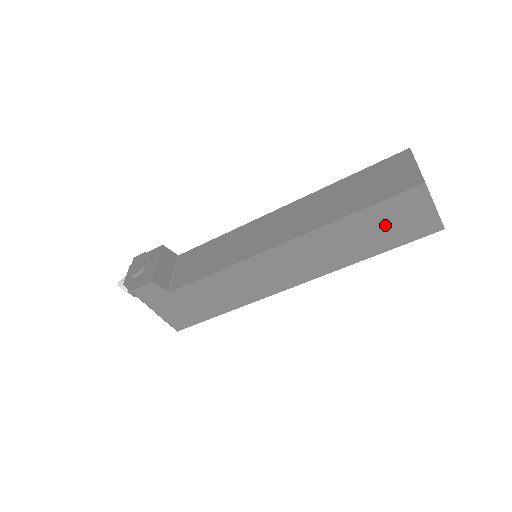
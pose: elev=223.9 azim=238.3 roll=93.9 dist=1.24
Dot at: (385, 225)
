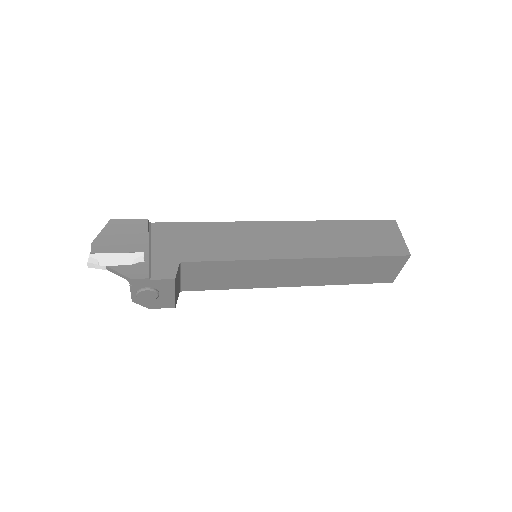
Dot at: occluded
